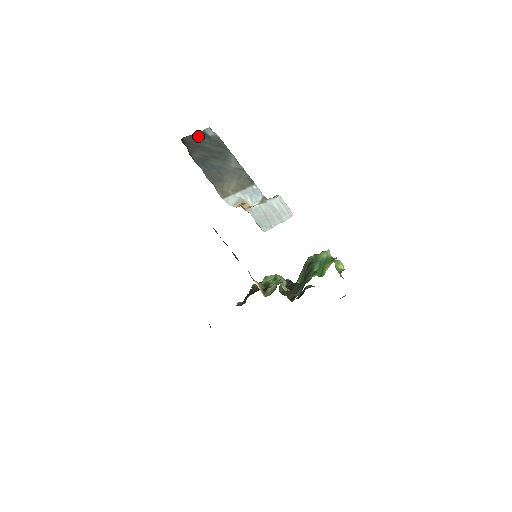
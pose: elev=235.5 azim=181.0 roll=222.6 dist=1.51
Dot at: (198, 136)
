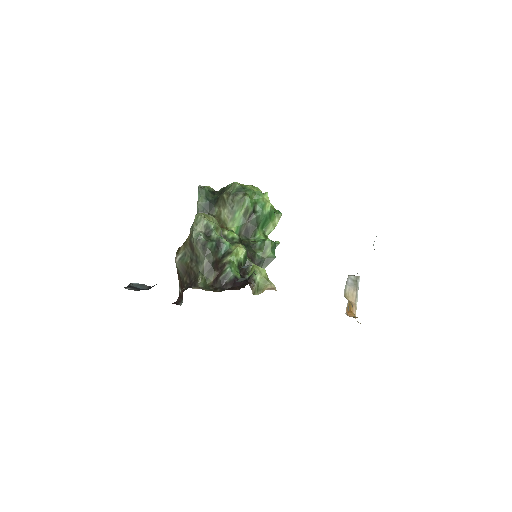
Dot at: occluded
